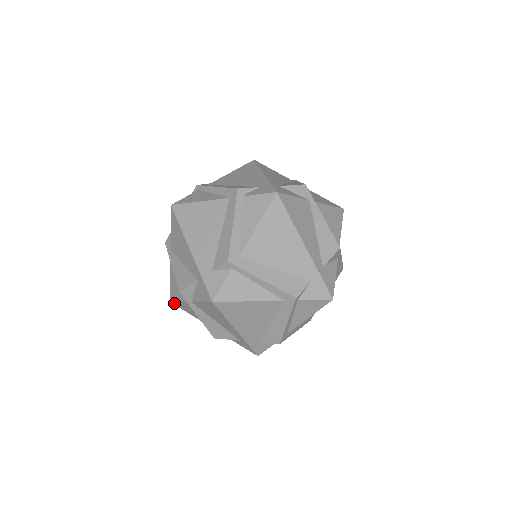
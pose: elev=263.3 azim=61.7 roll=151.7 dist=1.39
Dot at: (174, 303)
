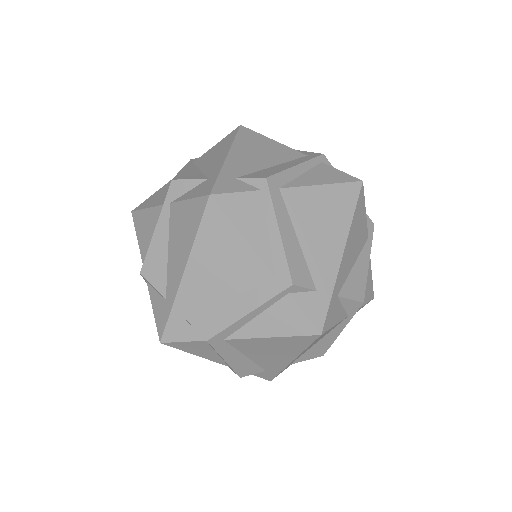
Dot at: (135, 213)
